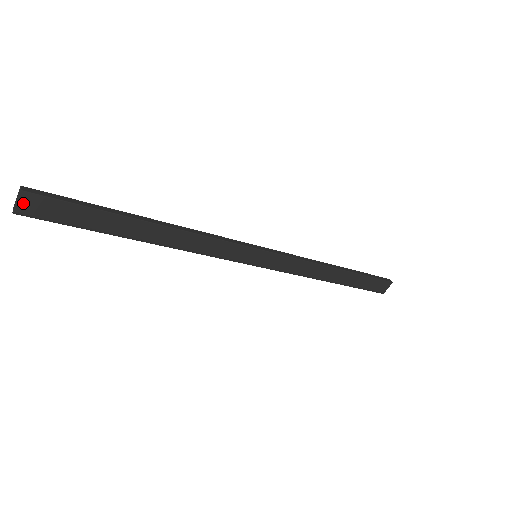
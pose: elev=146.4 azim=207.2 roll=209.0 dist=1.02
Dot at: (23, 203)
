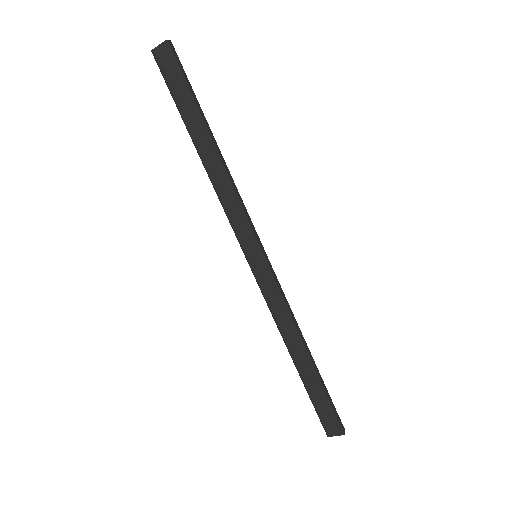
Dot at: (161, 49)
